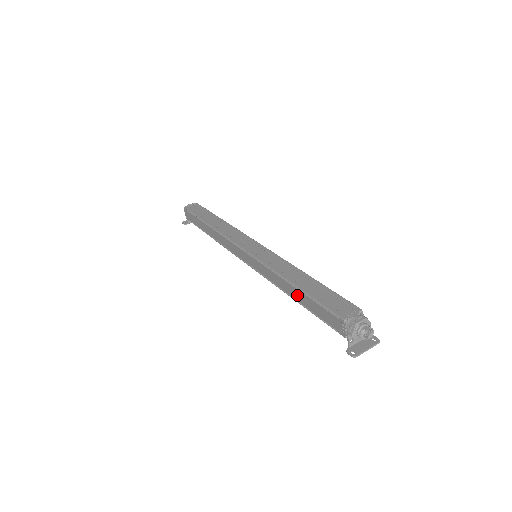
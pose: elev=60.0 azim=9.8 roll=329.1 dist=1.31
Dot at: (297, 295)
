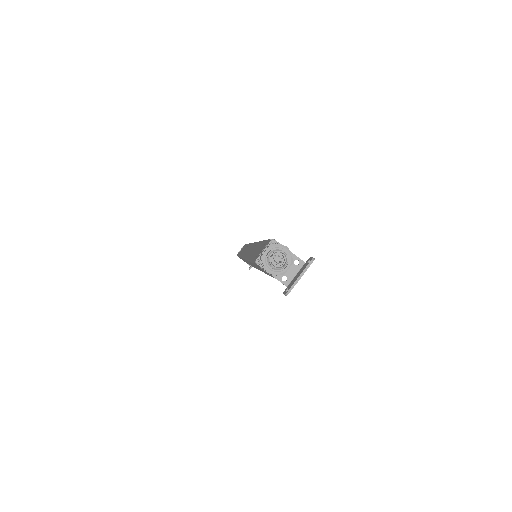
Dot at: occluded
